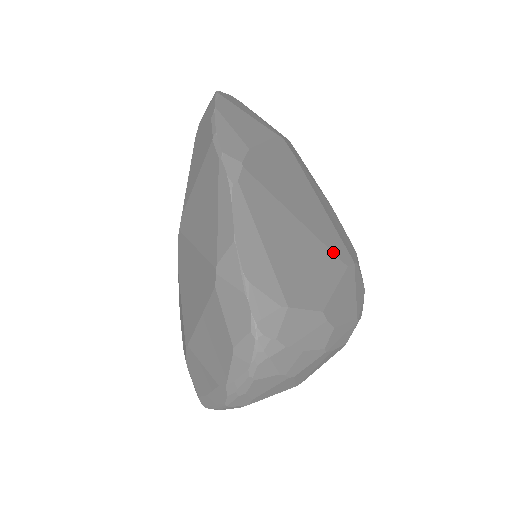
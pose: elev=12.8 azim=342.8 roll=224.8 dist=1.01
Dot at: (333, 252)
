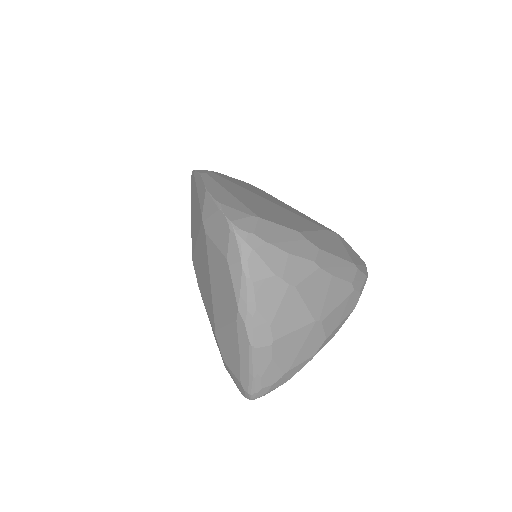
Dot at: (308, 220)
